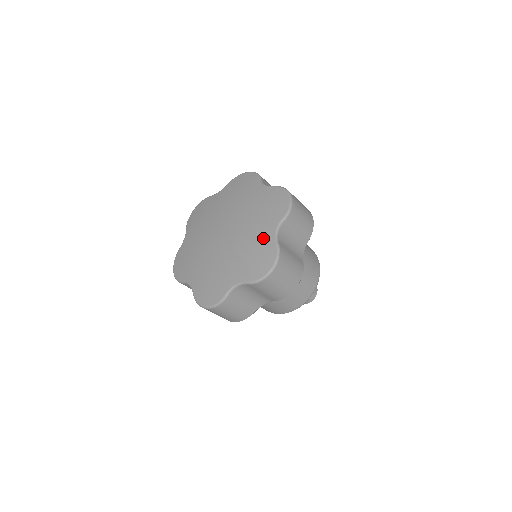
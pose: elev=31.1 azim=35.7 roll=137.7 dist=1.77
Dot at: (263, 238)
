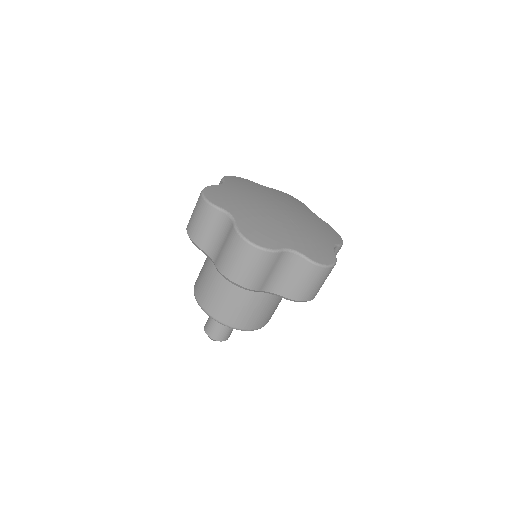
Dot at: (324, 241)
